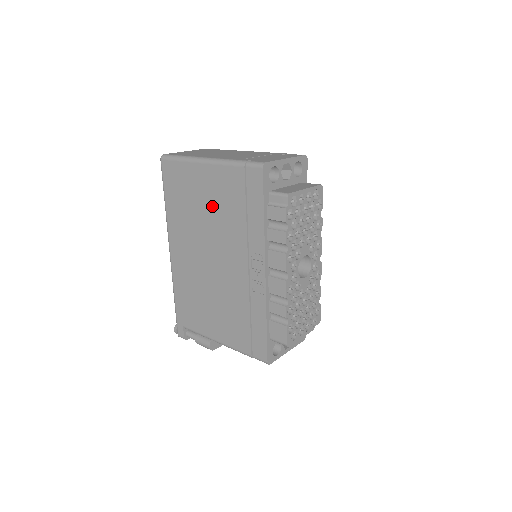
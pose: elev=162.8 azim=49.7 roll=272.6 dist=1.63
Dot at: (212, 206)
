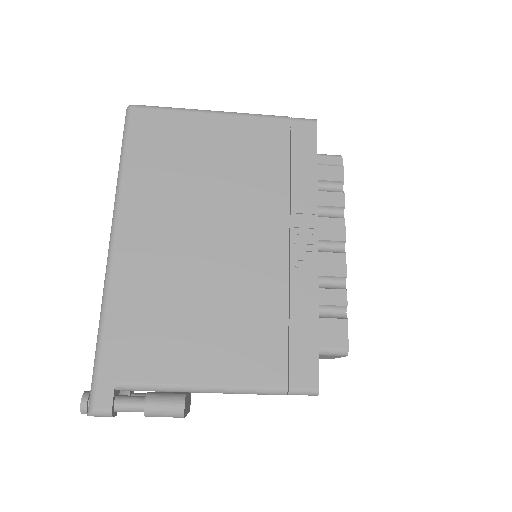
Dot at: (229, 165)
